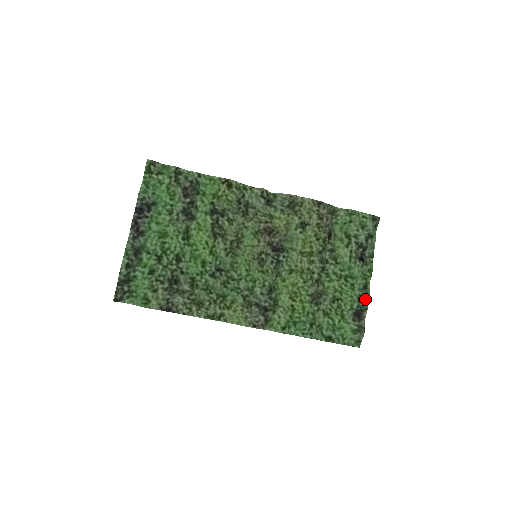
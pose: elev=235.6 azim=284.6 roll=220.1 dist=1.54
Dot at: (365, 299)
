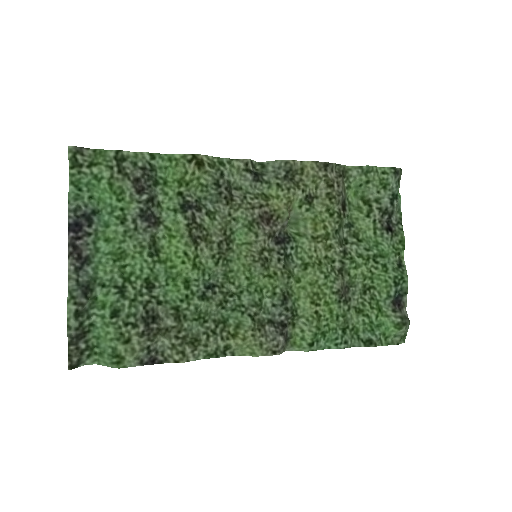
Dot at: (403, 280)
